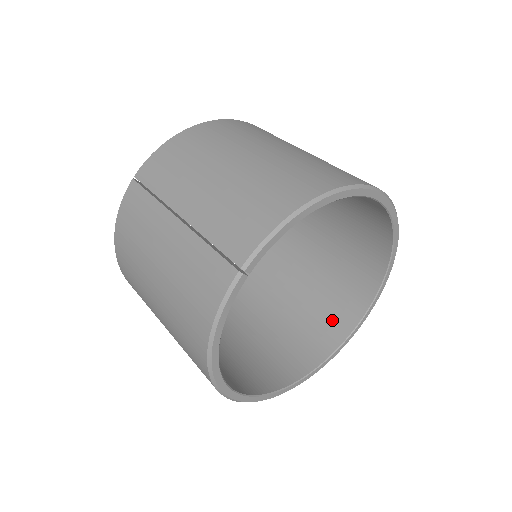
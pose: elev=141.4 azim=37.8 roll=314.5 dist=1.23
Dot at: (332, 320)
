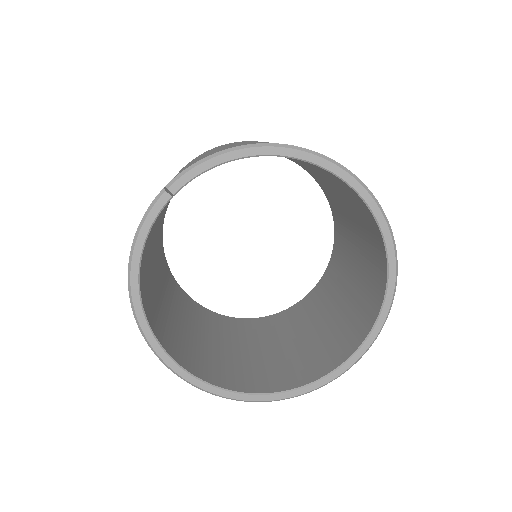
Dot at: (326, 356)
